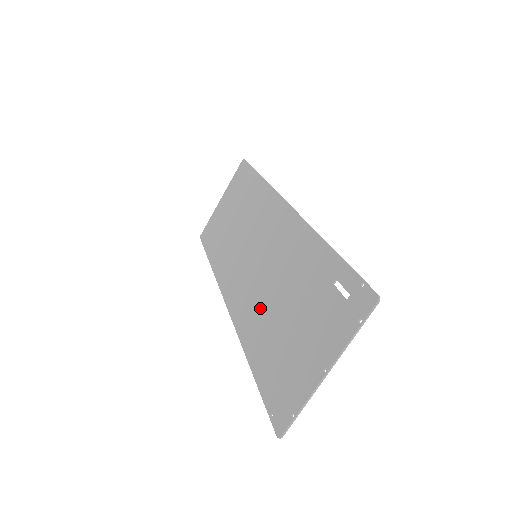
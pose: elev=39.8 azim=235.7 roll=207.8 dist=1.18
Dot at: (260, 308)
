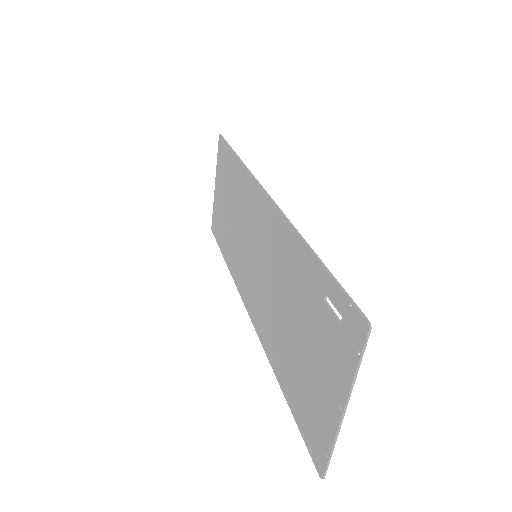
Dot at: (273, 321)
